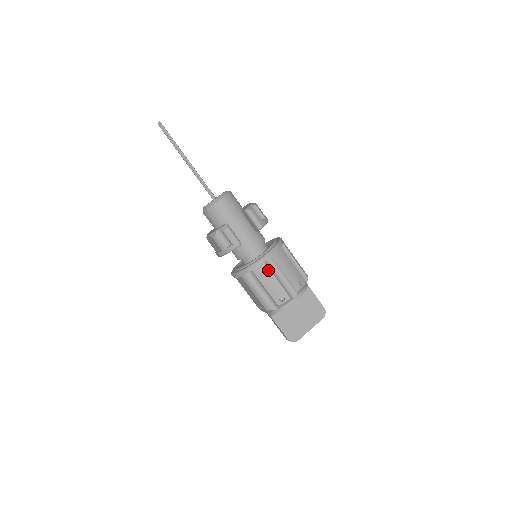
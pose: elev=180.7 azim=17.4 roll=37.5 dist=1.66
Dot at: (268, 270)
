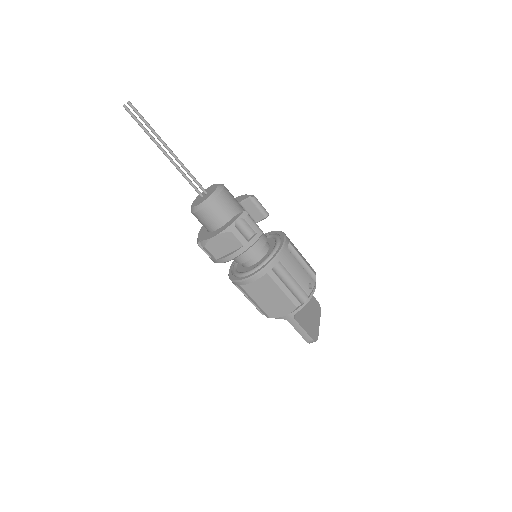
Dot at: (292, 256)
